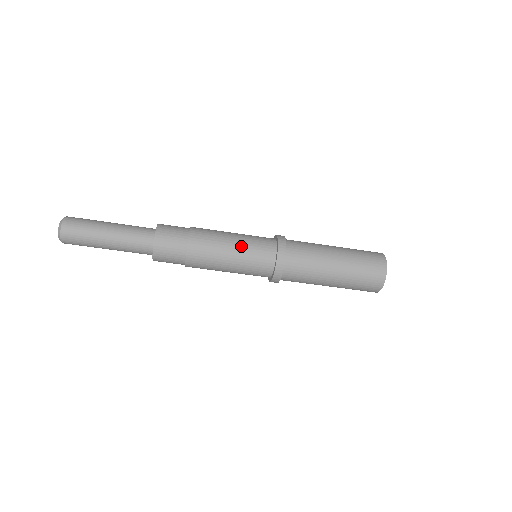
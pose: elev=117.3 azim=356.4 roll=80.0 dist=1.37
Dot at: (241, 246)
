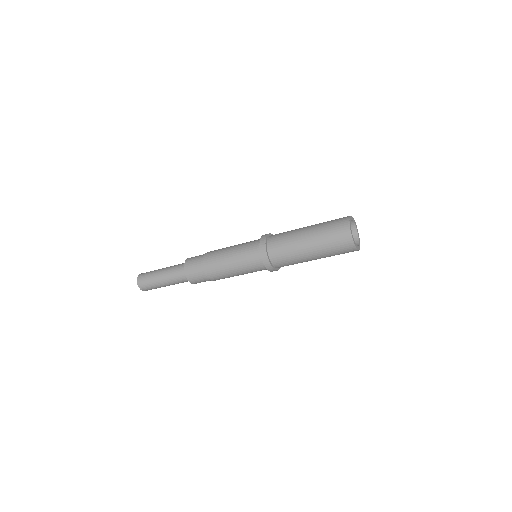
Dot at: (236, 251)
